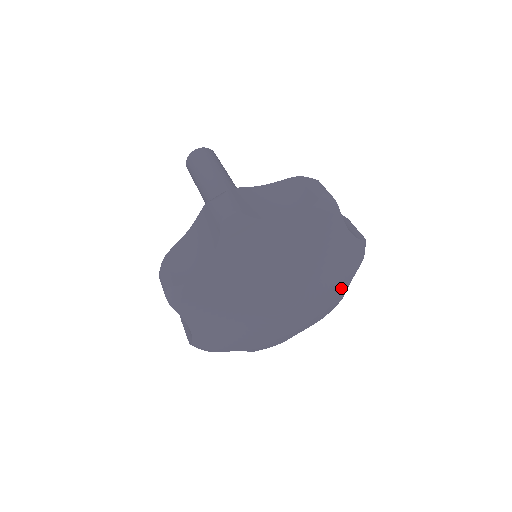
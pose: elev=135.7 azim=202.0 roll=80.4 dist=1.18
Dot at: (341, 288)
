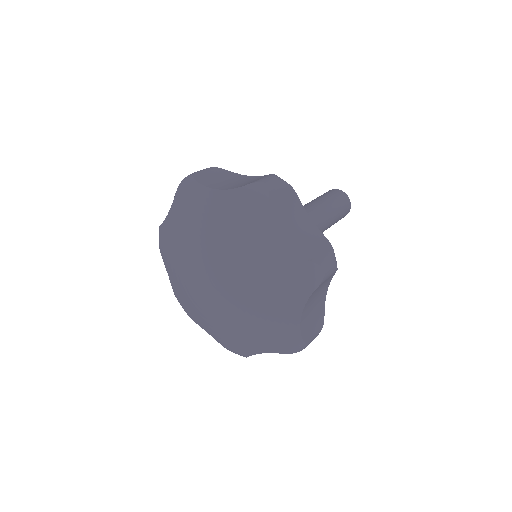
Dot at: (287, 313)
